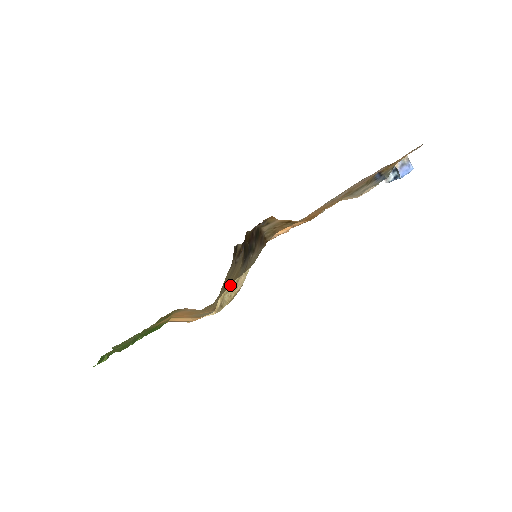
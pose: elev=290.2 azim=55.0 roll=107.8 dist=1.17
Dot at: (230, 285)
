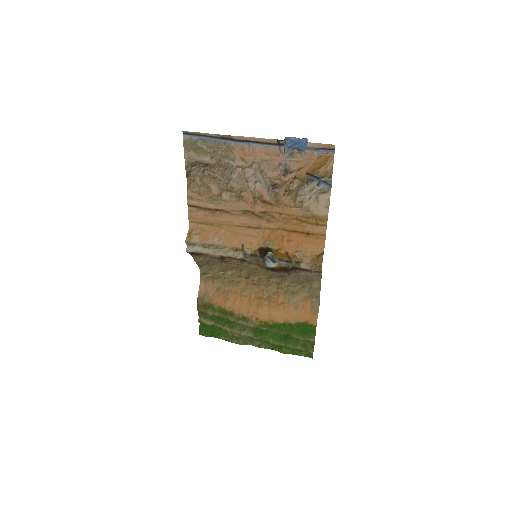
Dot at: (249, 273)
